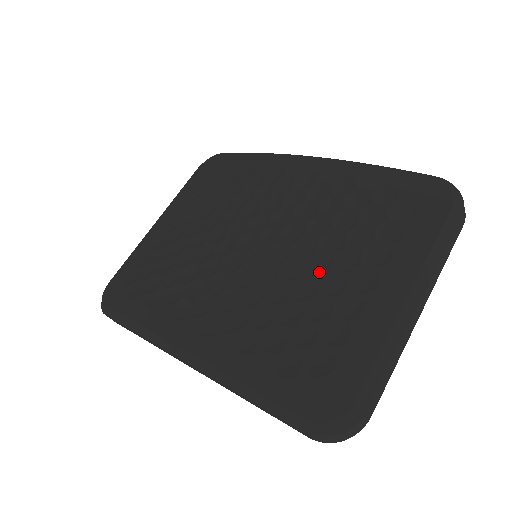
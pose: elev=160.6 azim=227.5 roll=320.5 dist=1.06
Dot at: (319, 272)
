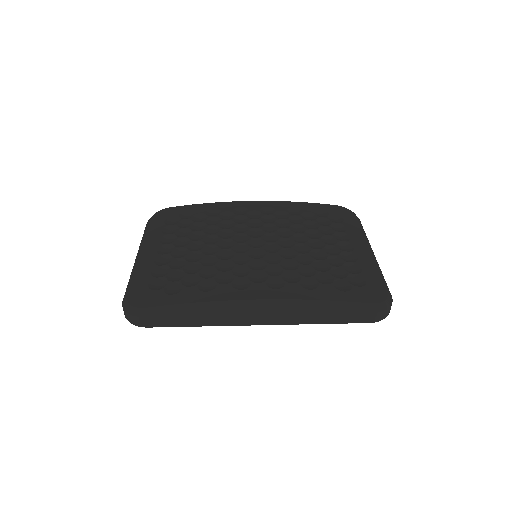
Dot at: (319, 247)
